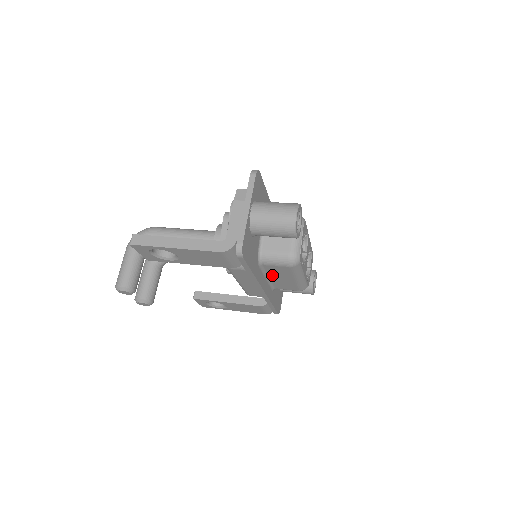
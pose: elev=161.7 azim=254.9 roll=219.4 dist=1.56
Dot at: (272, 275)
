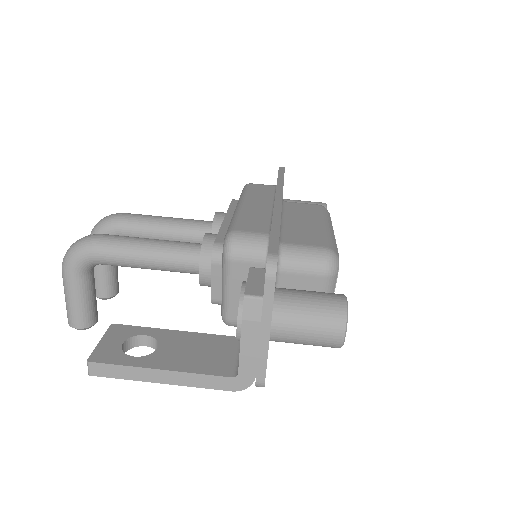
Dot at: occluded
